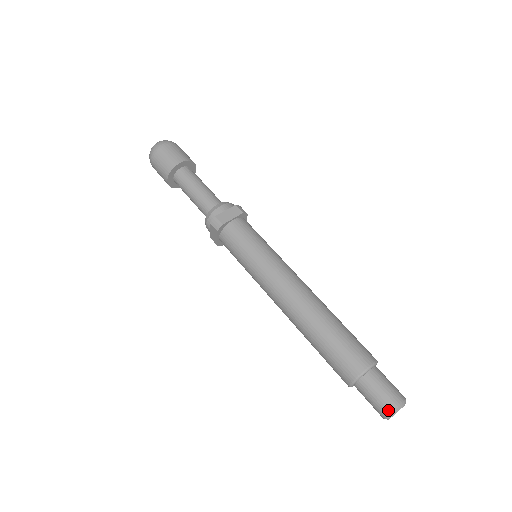
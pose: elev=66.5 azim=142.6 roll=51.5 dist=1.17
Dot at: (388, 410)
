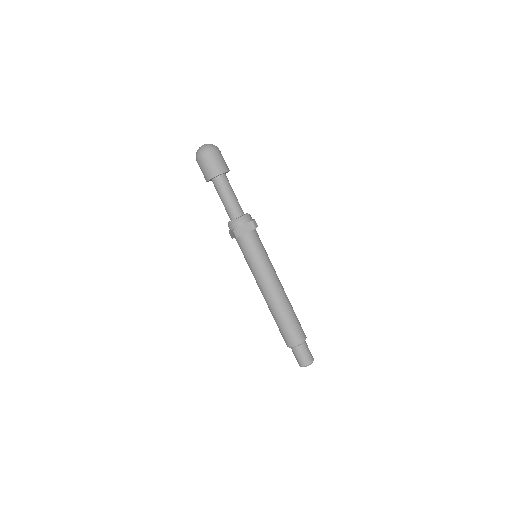
Dot at: (303, 365)
